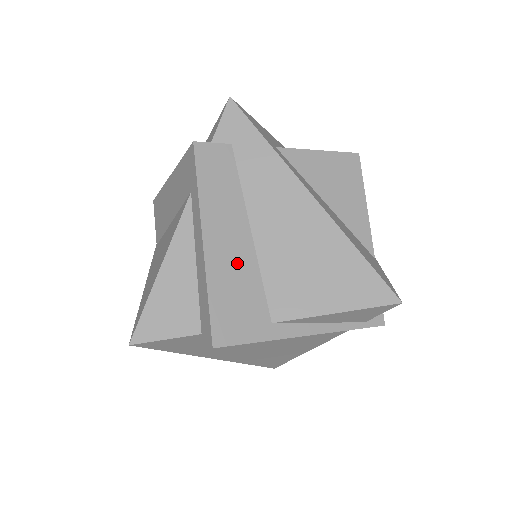
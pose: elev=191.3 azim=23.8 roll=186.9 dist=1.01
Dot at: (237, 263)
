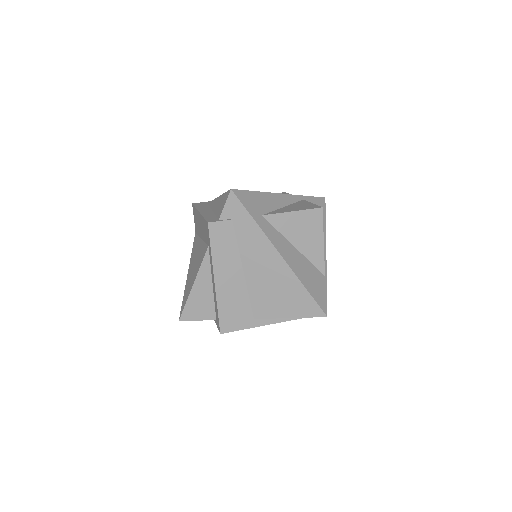
Dot at: (234, 290)
